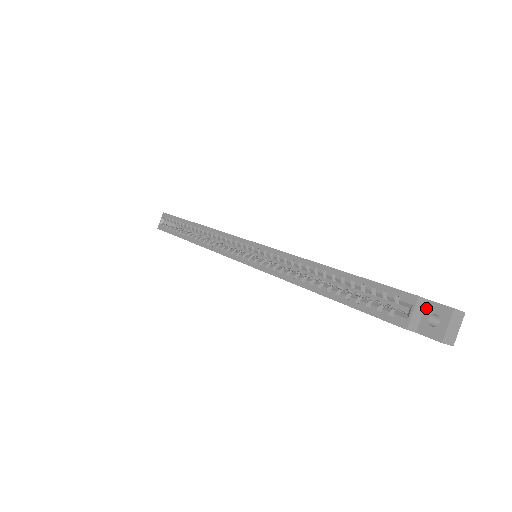
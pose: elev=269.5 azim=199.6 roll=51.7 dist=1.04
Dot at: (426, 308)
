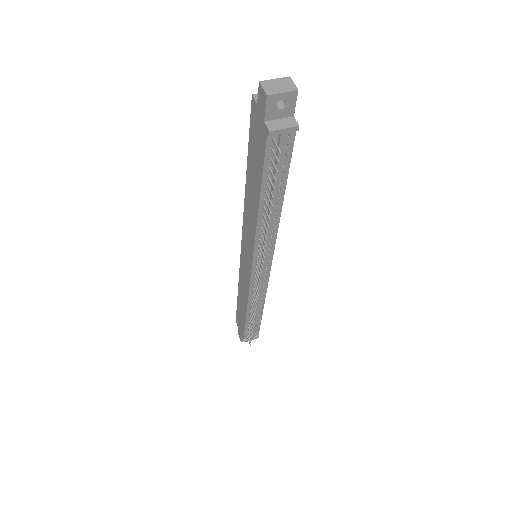
Dot at: occluded
